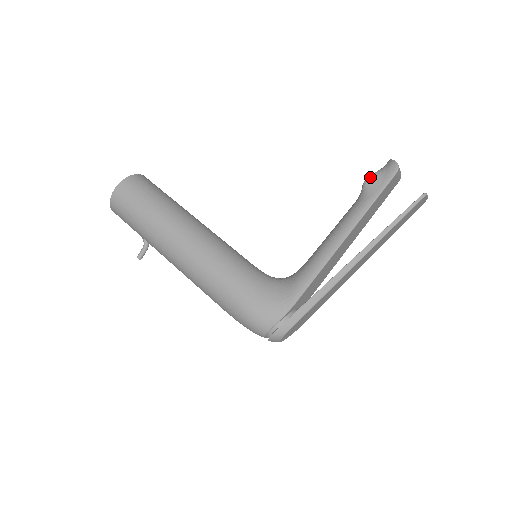
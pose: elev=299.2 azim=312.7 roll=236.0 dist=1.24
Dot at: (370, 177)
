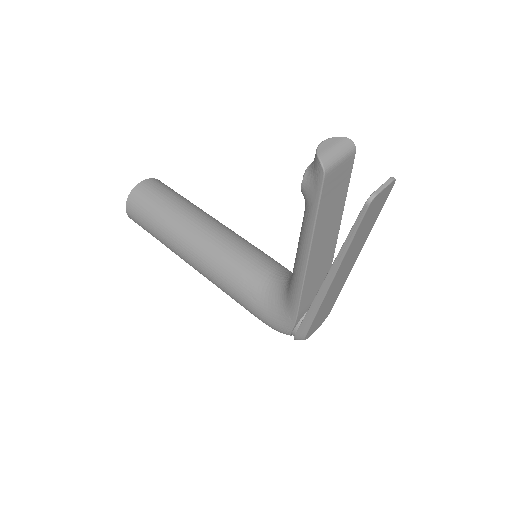
Dot at: occluded
